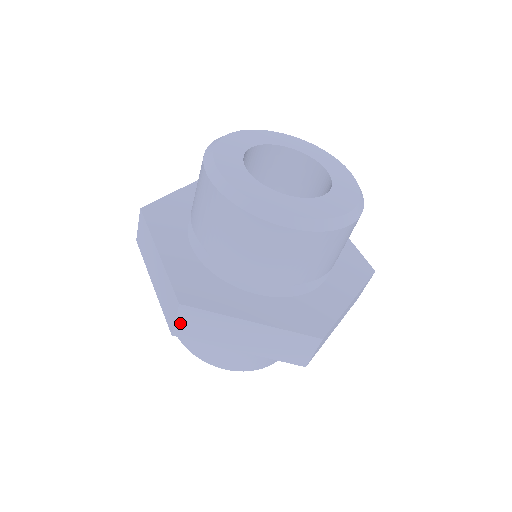
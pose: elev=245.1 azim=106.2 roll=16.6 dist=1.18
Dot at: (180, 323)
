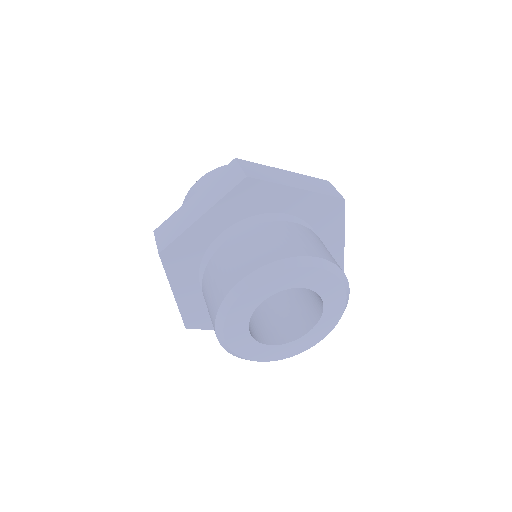
Dot at: occluded
